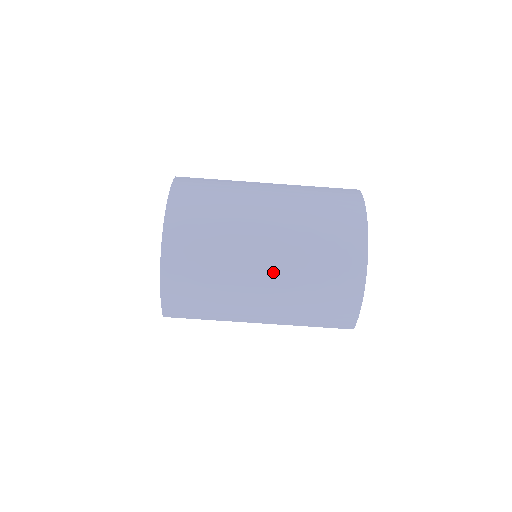
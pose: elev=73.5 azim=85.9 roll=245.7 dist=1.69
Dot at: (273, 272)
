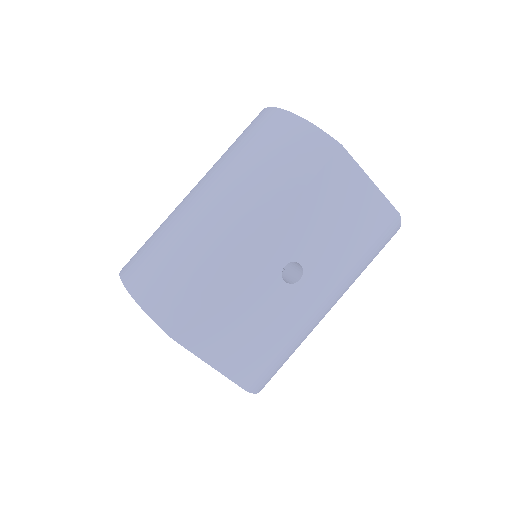
Dot at: (212, 189)
